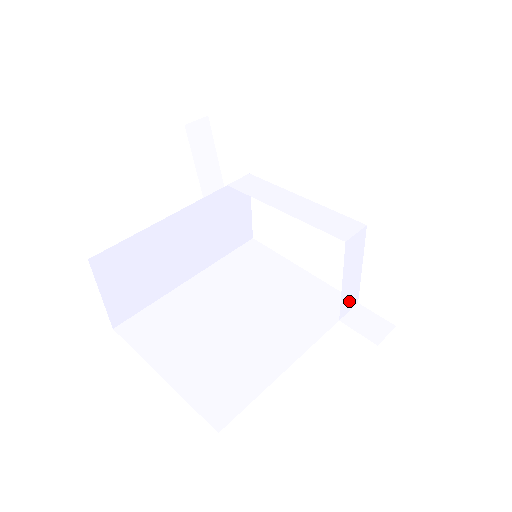
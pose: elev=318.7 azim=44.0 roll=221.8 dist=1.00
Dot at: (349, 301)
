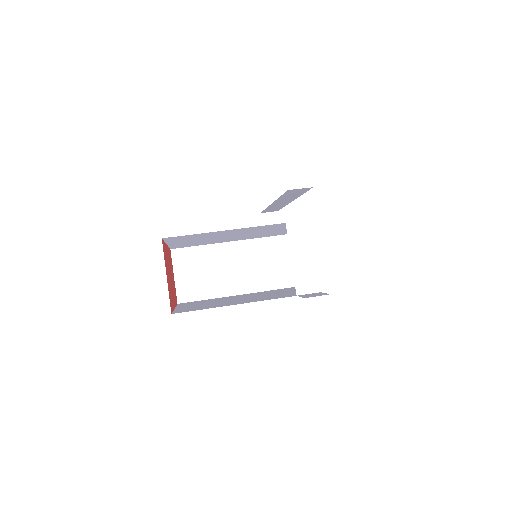
Dot at: (306, 283)
